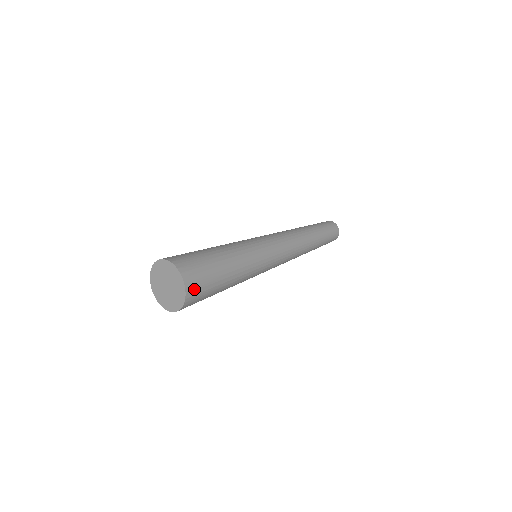
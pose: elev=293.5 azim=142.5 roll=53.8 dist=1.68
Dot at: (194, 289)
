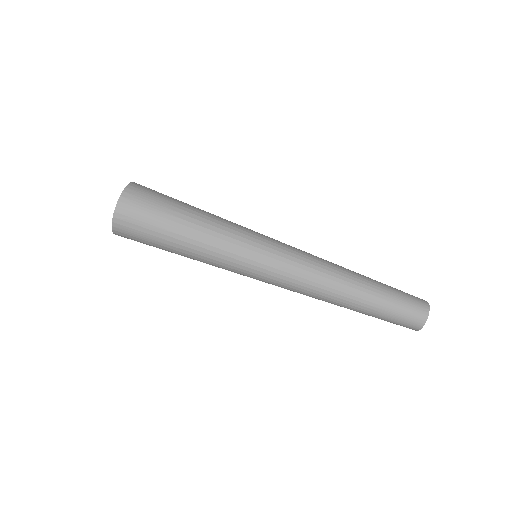
Dot at: (125, 219)
